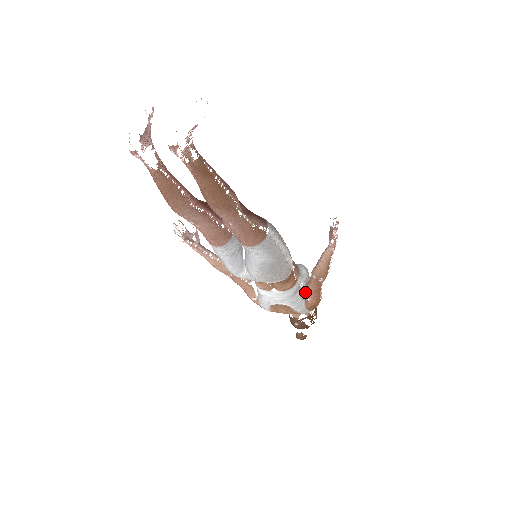
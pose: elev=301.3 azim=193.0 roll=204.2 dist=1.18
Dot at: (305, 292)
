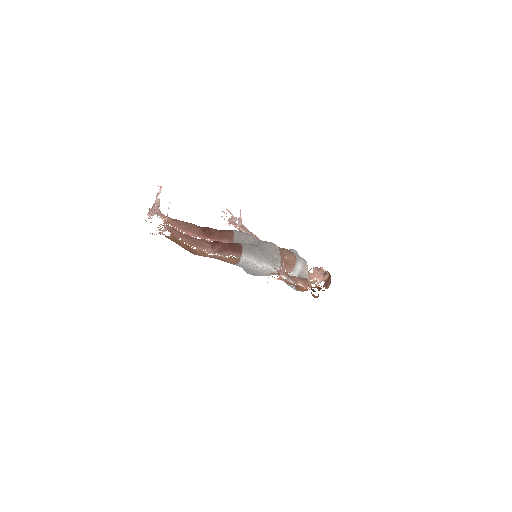
Dot at: (322, 268)
